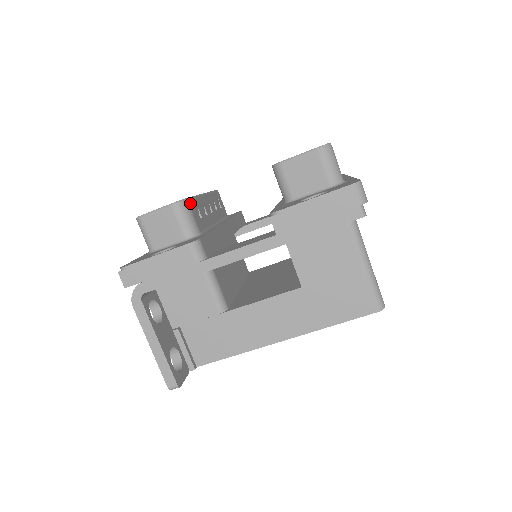
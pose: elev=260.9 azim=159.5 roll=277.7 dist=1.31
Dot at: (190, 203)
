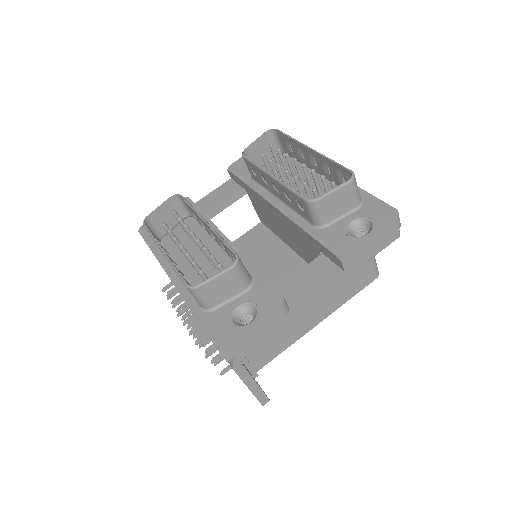
Dot at: occluded
